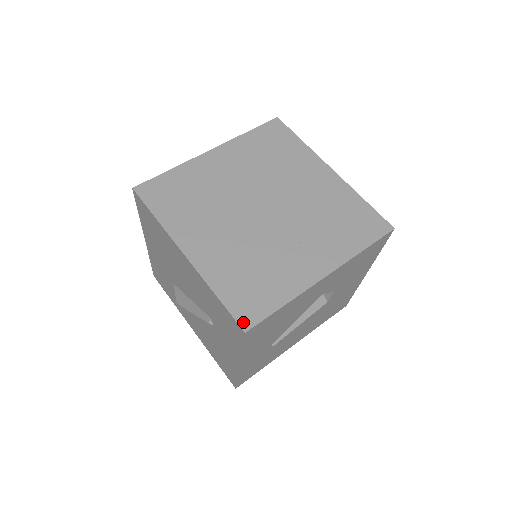
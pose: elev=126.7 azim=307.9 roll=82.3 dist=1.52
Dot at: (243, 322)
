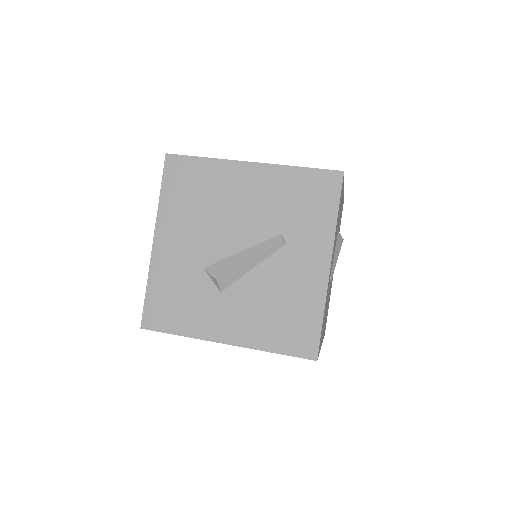
Dot at: (335, 171)
